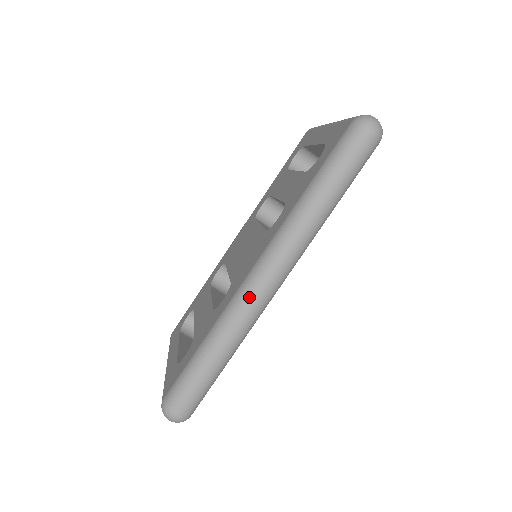
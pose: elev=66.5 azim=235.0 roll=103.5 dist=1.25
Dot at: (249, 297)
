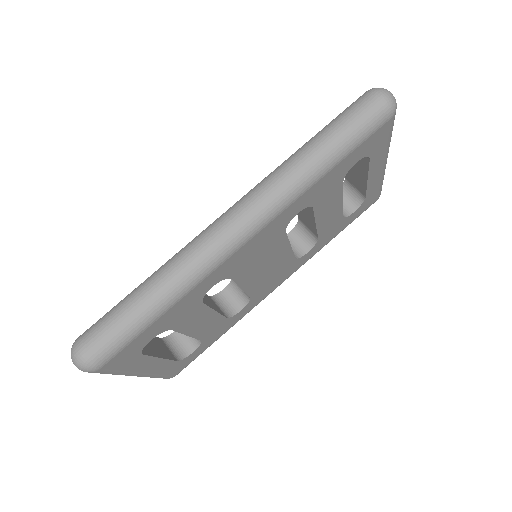
Dot at: (205, 235)
